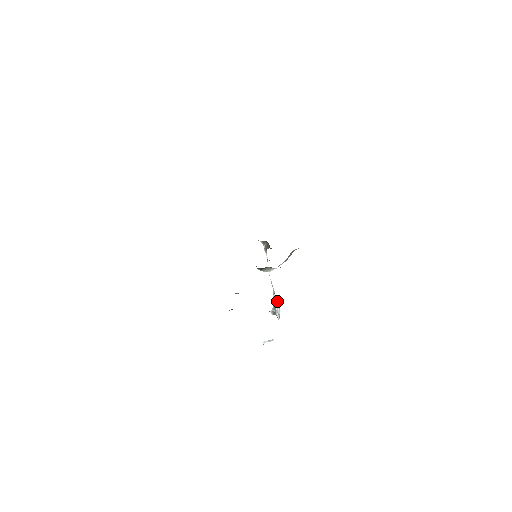
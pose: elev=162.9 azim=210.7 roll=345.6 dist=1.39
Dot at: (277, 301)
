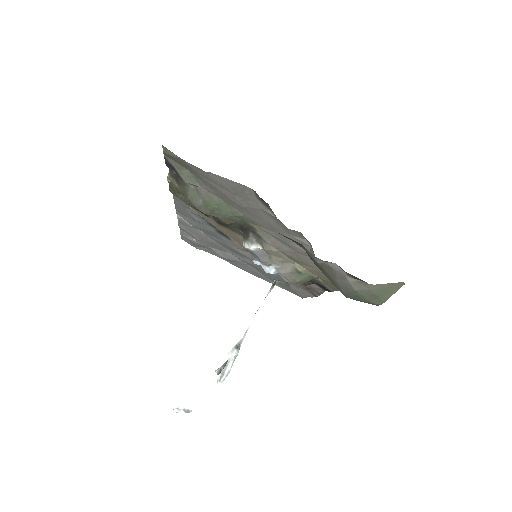
Dot at: (235, 353)
